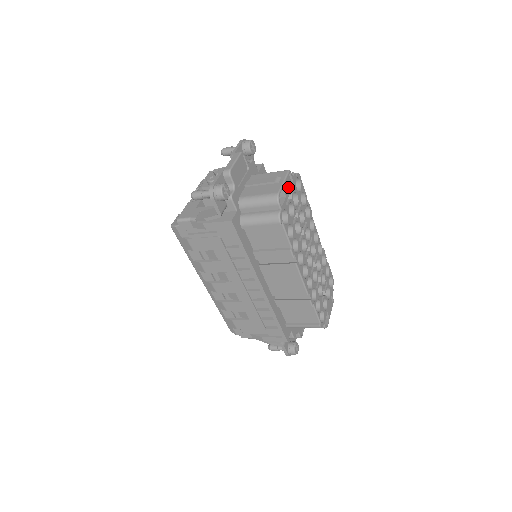
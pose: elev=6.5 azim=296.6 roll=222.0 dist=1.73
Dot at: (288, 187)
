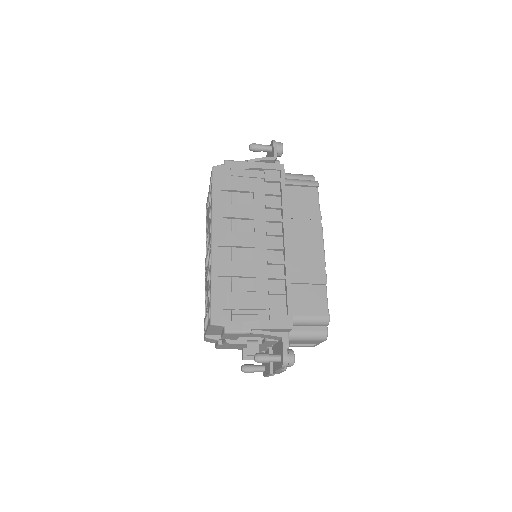
Dot at: occluded
